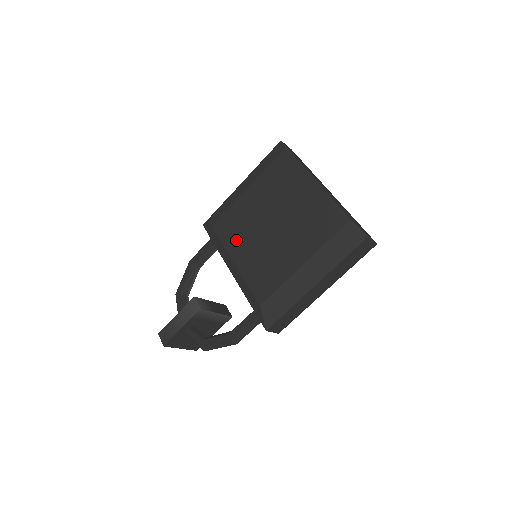
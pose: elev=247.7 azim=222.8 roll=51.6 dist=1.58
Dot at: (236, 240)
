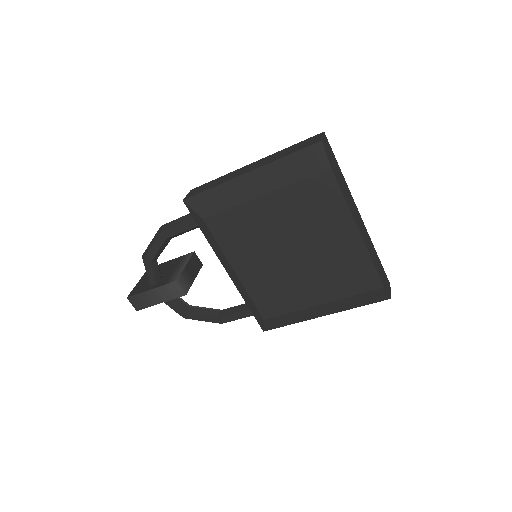
Dot at: (240, 251)
